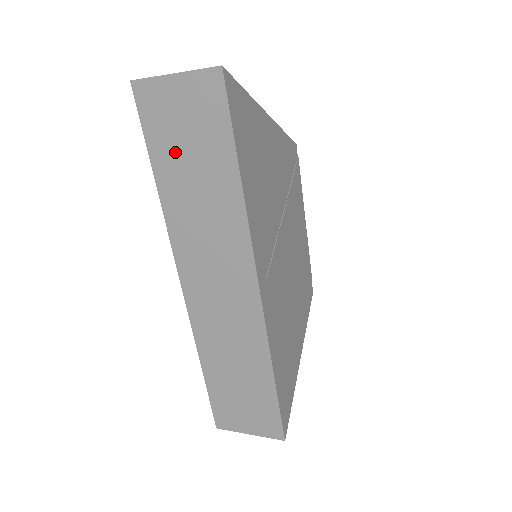
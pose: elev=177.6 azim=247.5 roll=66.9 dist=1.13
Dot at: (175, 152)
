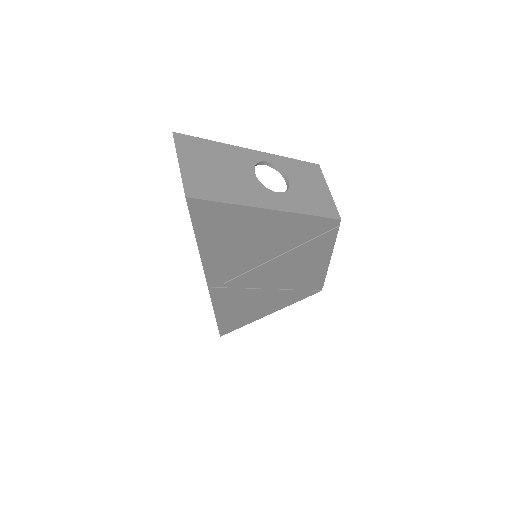
Dot at: occluded
